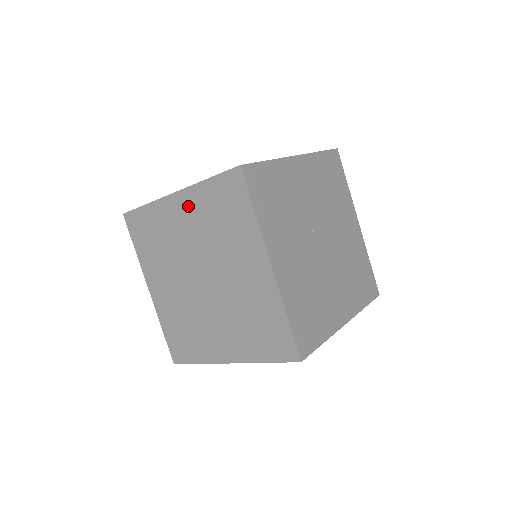
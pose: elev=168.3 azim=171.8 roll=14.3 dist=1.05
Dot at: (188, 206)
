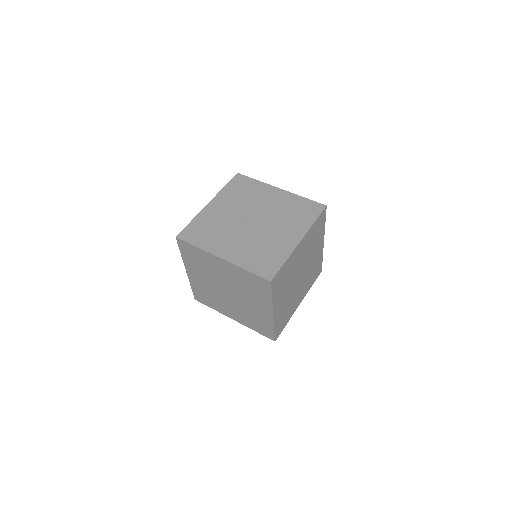
Dot at: (192, 270)
